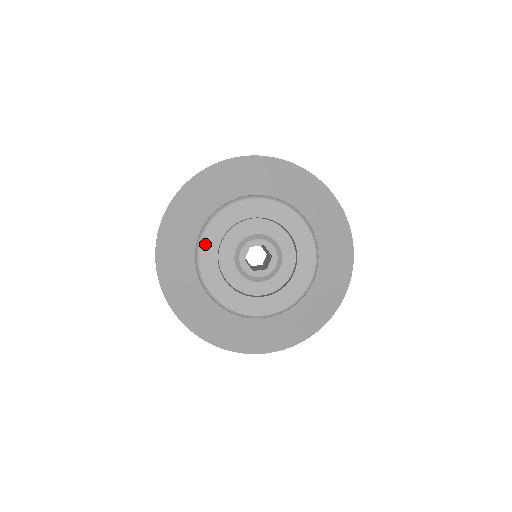
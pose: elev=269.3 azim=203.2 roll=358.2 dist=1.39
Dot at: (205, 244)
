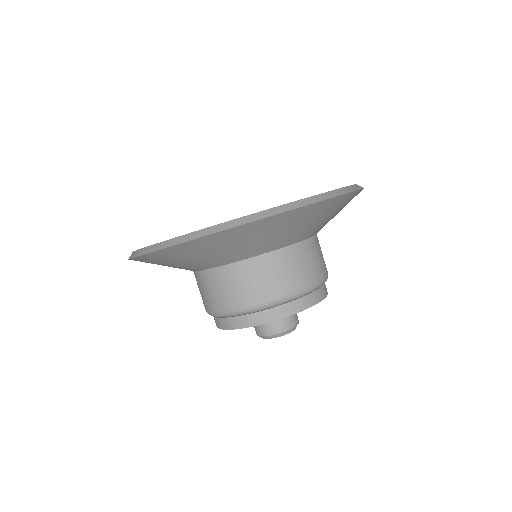
Dot at: (244, 327)
